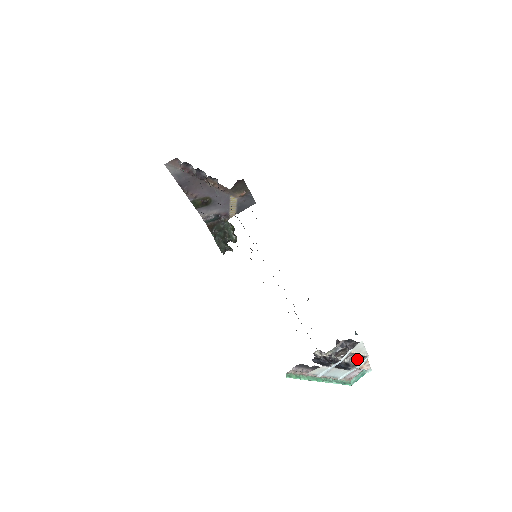
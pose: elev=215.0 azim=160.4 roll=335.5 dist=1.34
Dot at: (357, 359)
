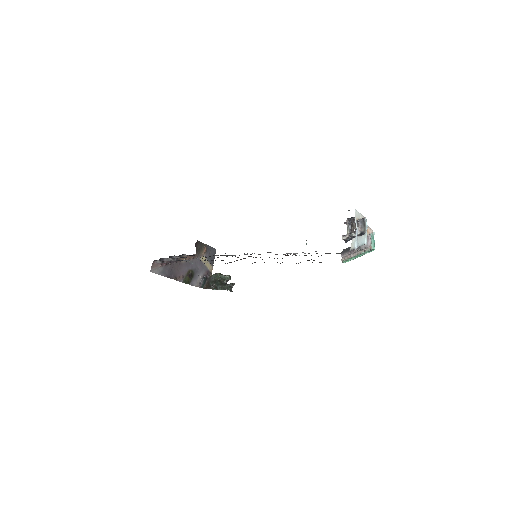
Dot at: (362, 226)
